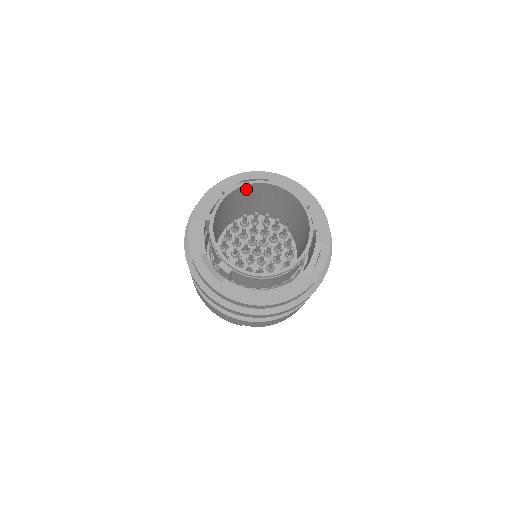
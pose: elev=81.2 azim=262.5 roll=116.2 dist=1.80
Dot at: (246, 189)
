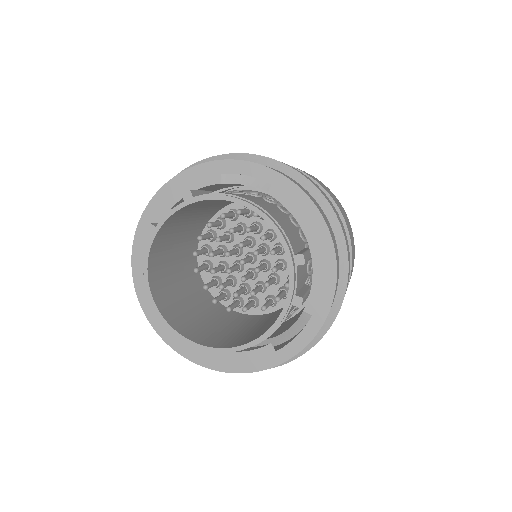
Dot at: occluded
